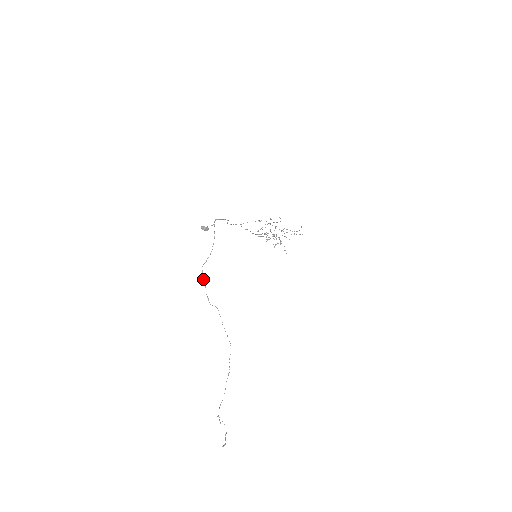
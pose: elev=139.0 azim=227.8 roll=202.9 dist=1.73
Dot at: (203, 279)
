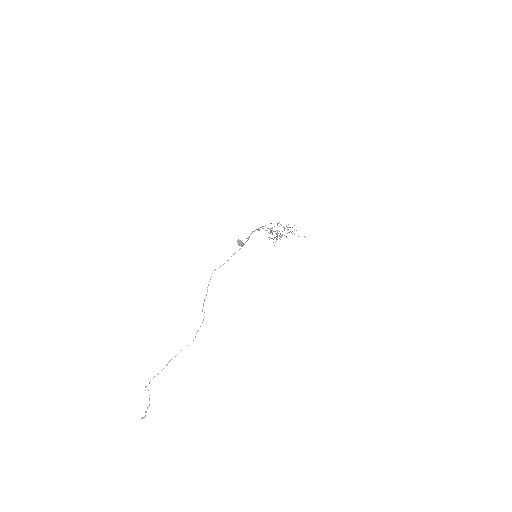
Dot at: (208, 285)
